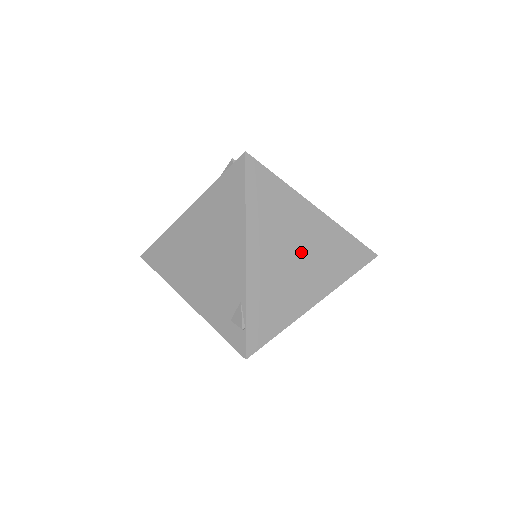
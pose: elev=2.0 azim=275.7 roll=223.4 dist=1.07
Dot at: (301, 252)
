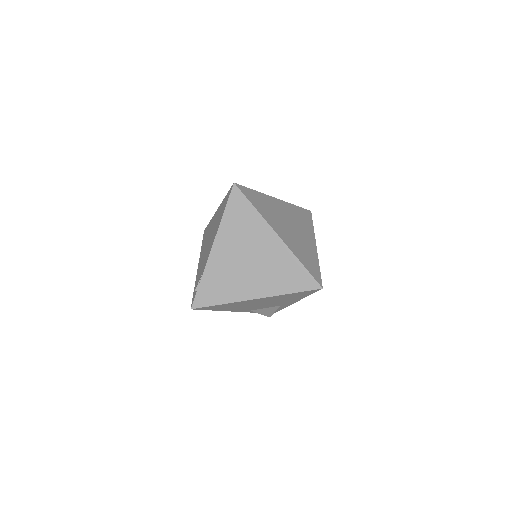
Dot at: (254, 260)
